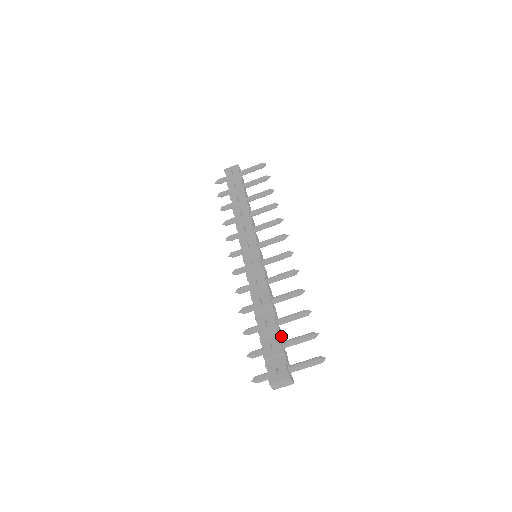
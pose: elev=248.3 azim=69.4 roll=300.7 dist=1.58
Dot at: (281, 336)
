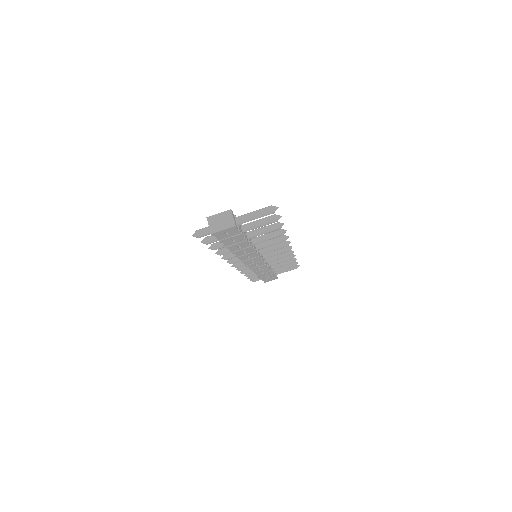
Dot at: occluded
